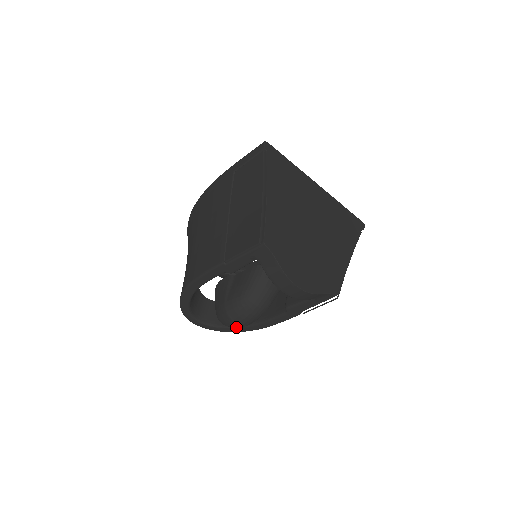
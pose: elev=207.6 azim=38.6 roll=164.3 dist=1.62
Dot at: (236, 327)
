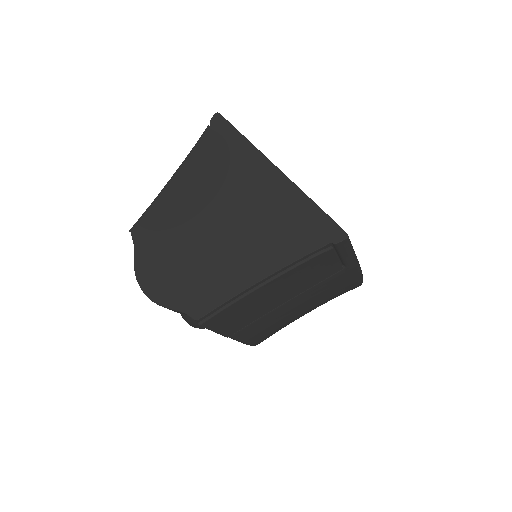
Dot at: occluded
